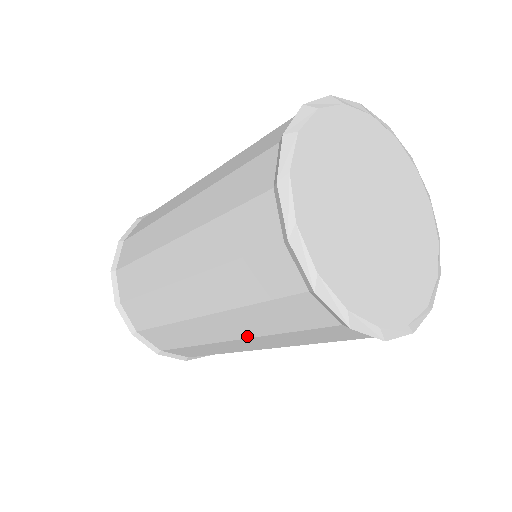
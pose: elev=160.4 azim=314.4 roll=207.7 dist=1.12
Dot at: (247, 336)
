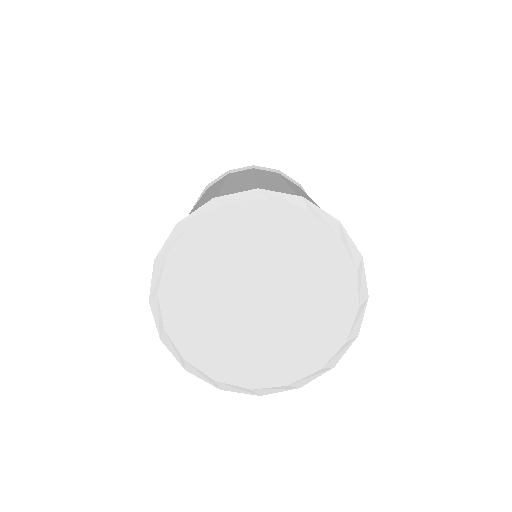
Dot at: occluded
